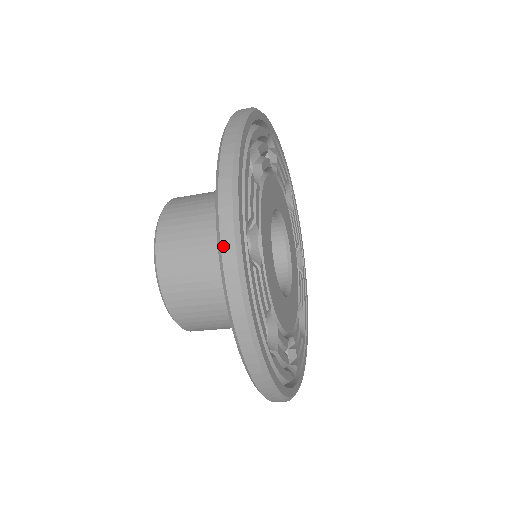
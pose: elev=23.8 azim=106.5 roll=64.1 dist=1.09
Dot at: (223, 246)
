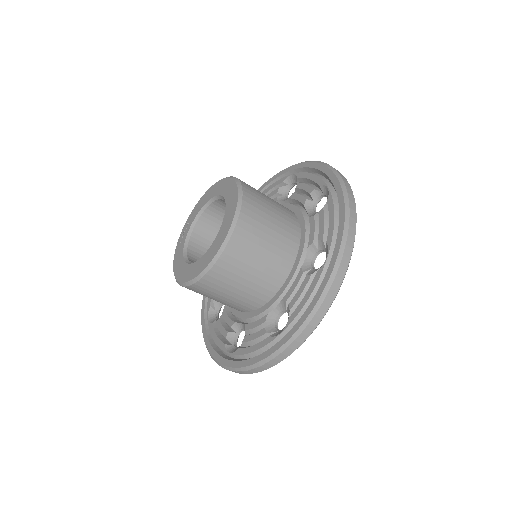
Dot at: (285, 351)
